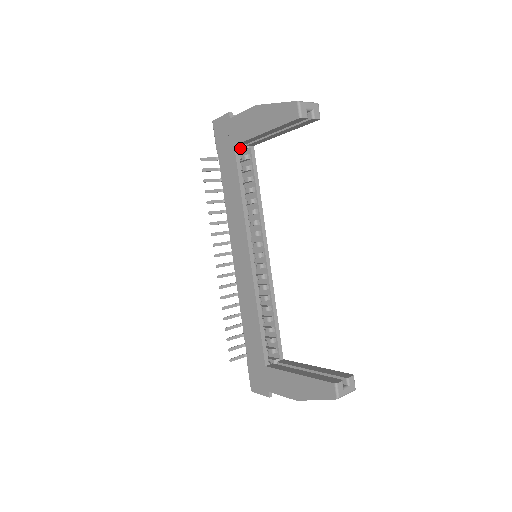
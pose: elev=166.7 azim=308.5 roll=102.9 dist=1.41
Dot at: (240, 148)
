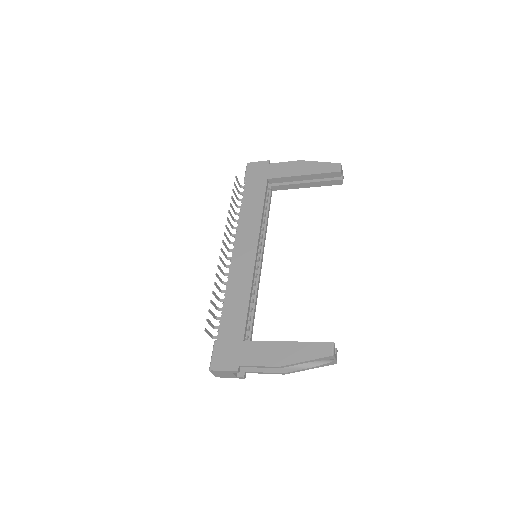
Dot at: occluded
